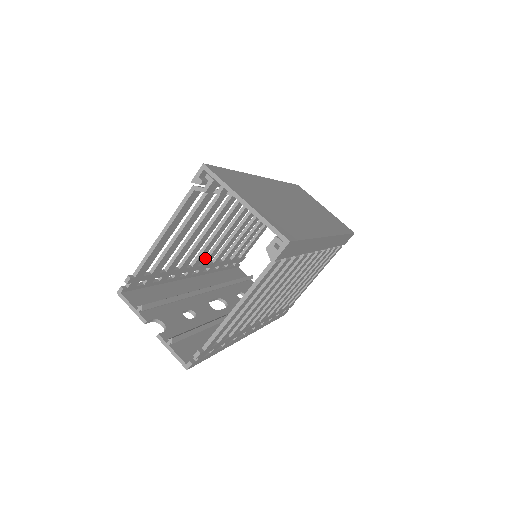
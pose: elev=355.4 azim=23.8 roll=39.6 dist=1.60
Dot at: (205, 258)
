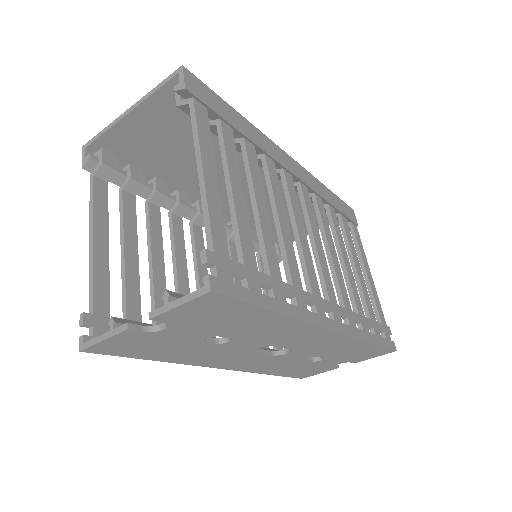
Dot at: occluded
